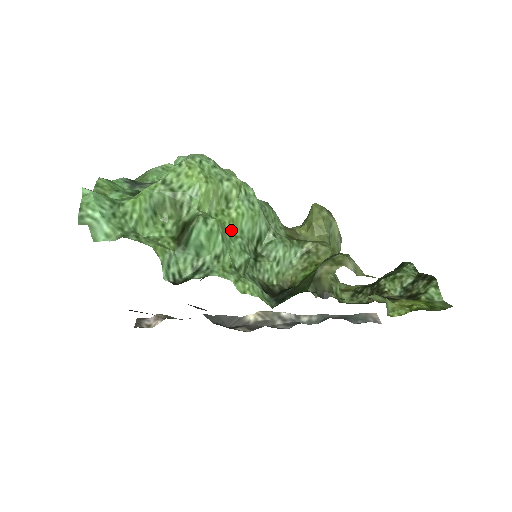
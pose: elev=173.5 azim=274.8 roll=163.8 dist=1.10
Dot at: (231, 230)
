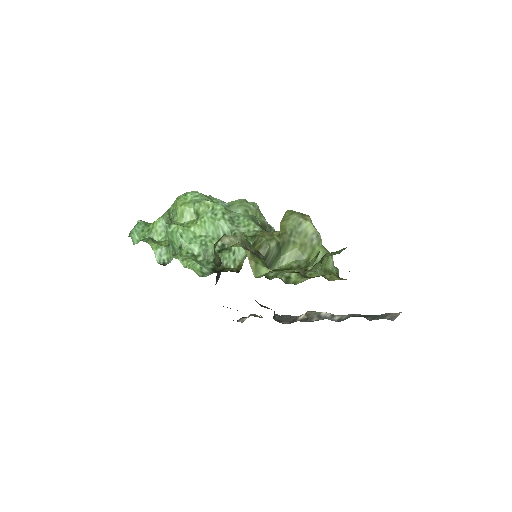
Dot at: (197, 232)
